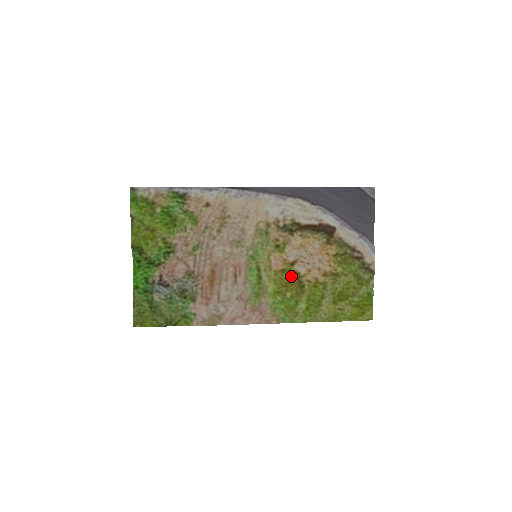
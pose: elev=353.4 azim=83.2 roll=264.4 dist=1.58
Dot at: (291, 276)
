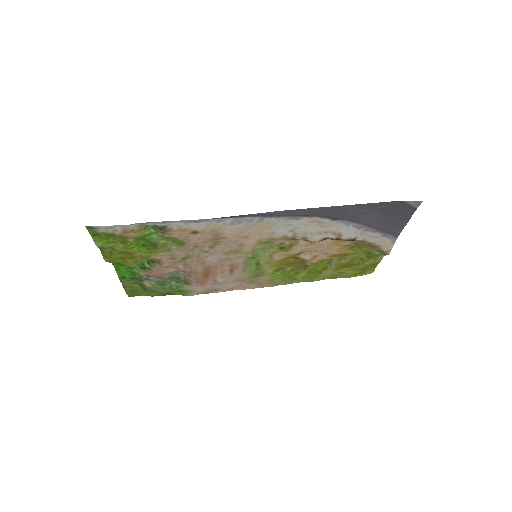
Dot at: (294, 259)
